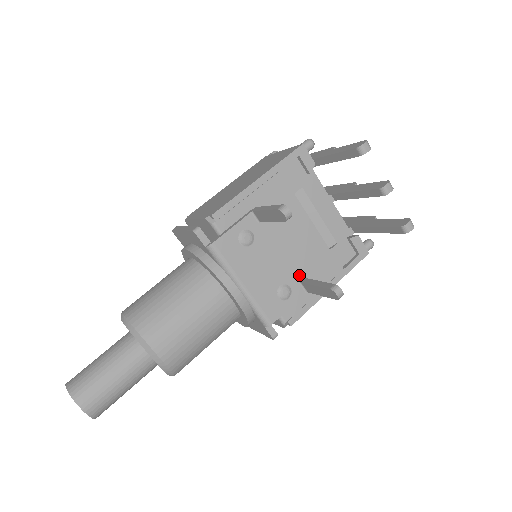
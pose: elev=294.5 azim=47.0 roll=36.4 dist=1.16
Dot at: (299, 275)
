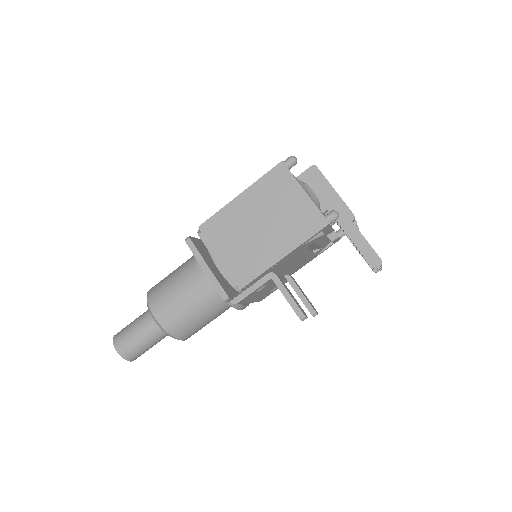
Dot at: (287, 273)
